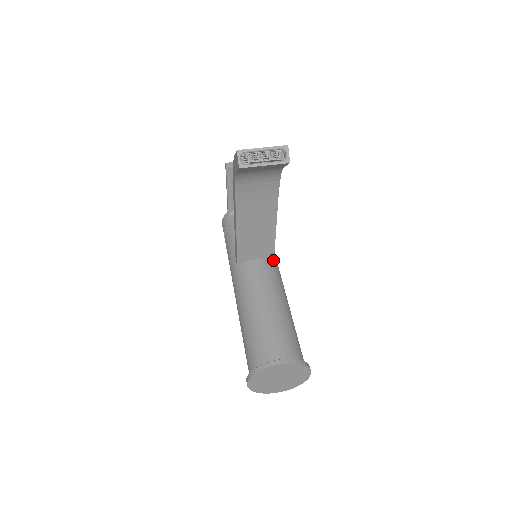
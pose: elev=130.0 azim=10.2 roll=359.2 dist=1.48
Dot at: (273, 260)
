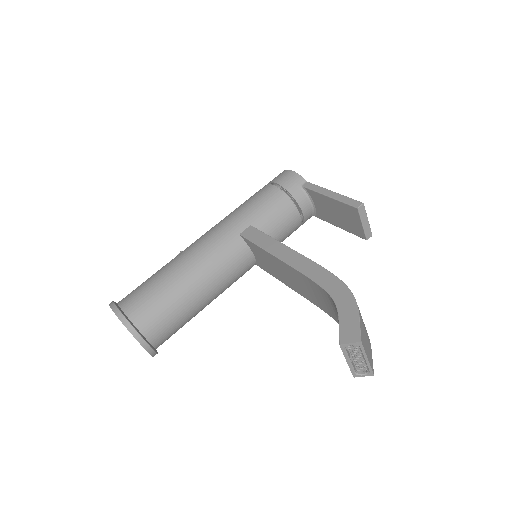
Dot at: (257, 265)
